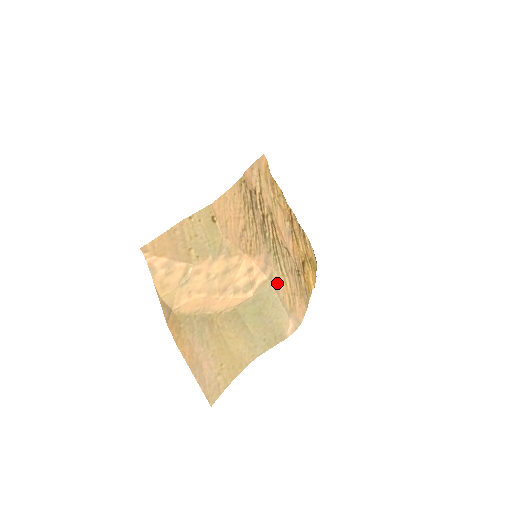
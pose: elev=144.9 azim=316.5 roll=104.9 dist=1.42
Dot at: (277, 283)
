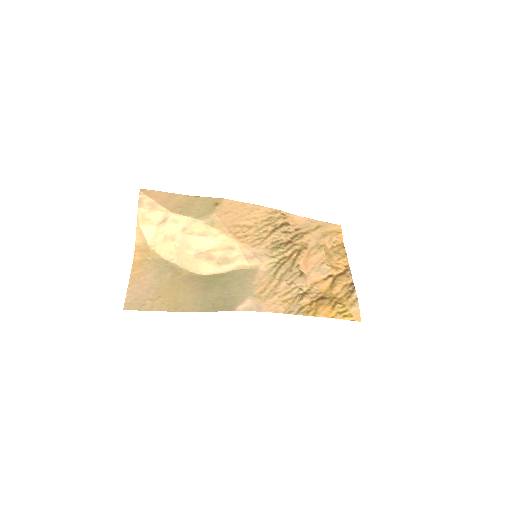
Dot at: (259, 275)
